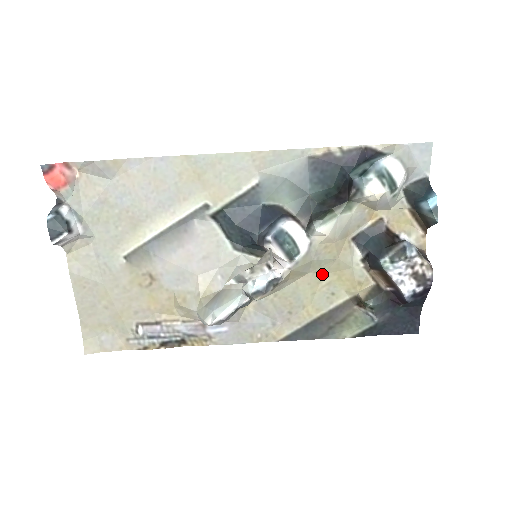
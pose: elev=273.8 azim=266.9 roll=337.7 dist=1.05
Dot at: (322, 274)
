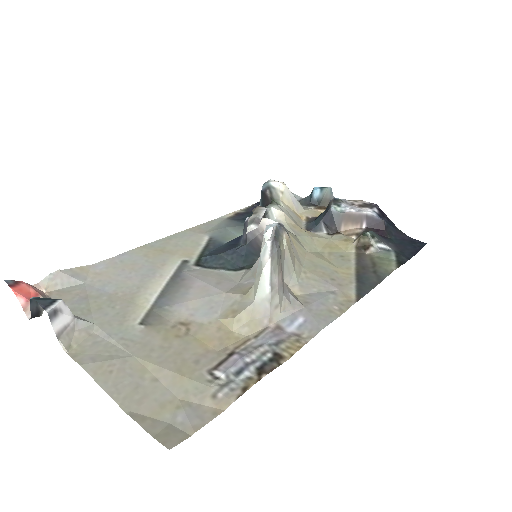
Dot at: (317, 252)
